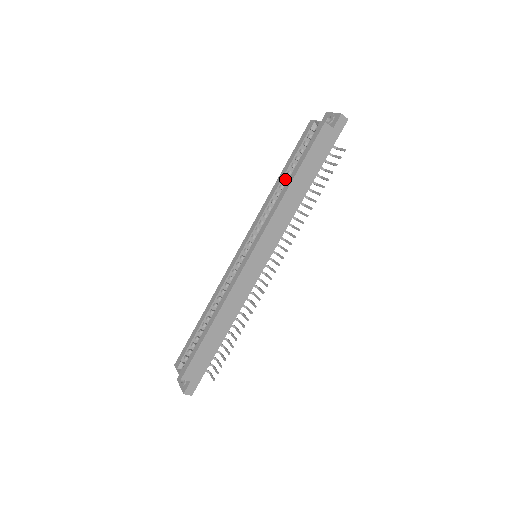
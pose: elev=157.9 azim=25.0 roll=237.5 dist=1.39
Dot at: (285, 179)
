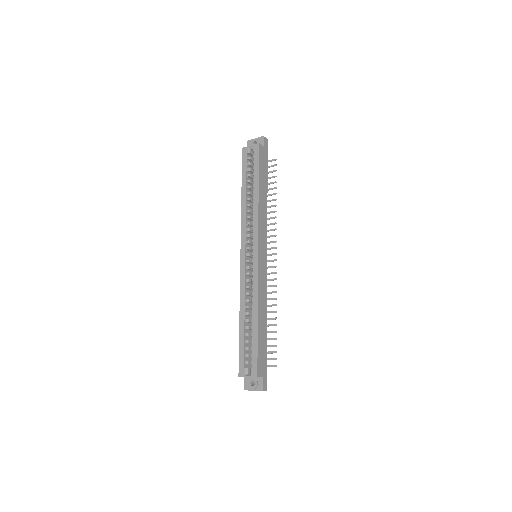
Dot at: (249, 192)
